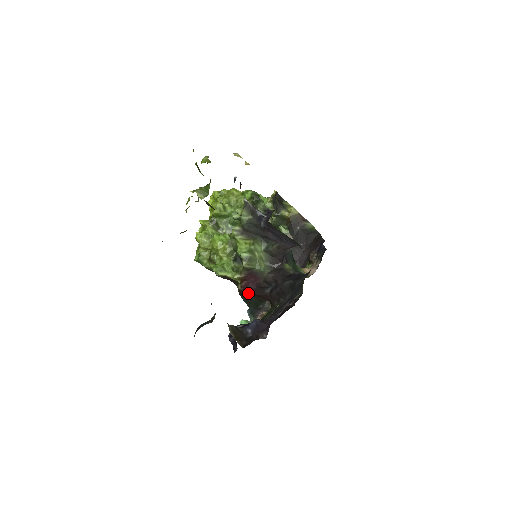
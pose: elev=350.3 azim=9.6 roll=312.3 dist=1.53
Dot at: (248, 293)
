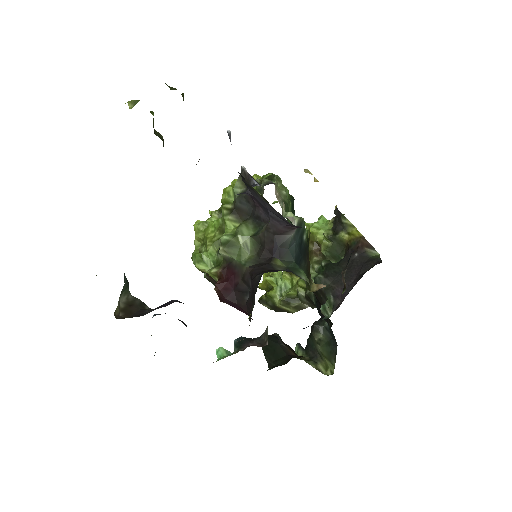
Dot at: (224, 298)
